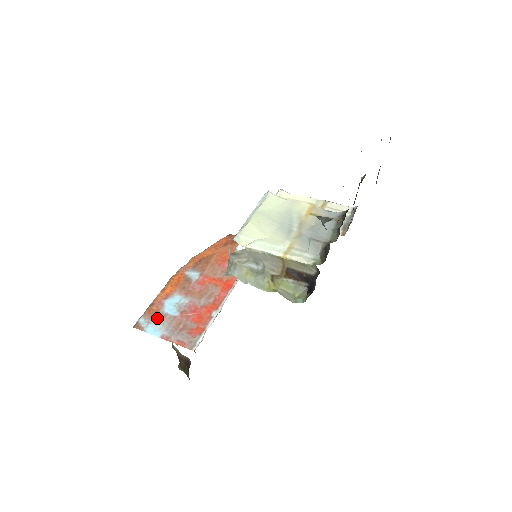
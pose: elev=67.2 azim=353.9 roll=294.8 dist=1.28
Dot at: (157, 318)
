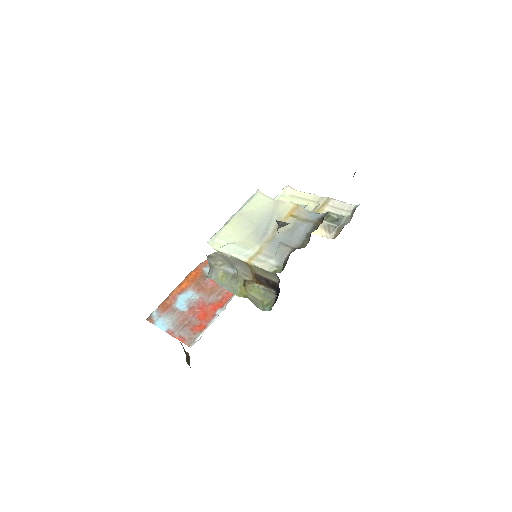
Dot at: (168, 312)
